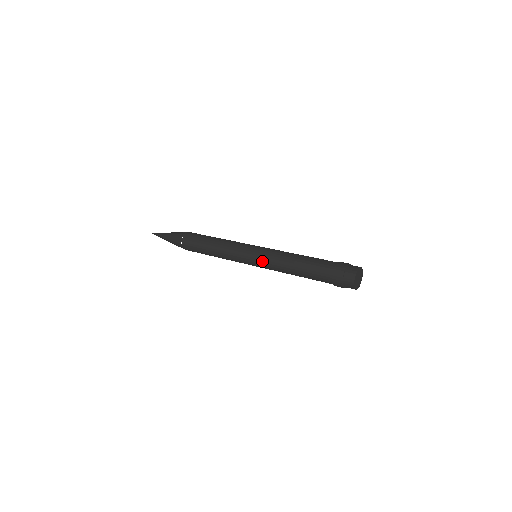
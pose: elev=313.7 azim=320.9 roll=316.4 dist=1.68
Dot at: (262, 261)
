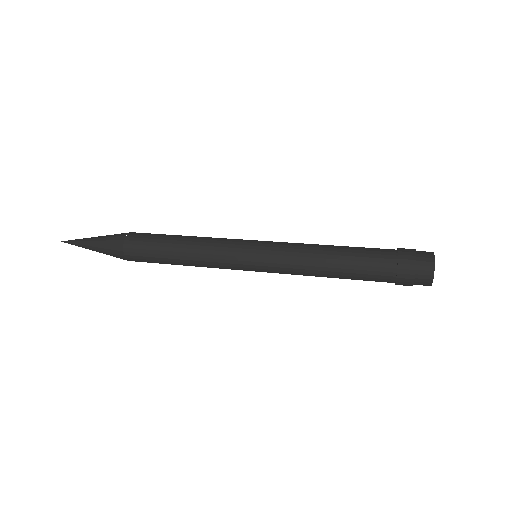
Dot at: (274, 249)
